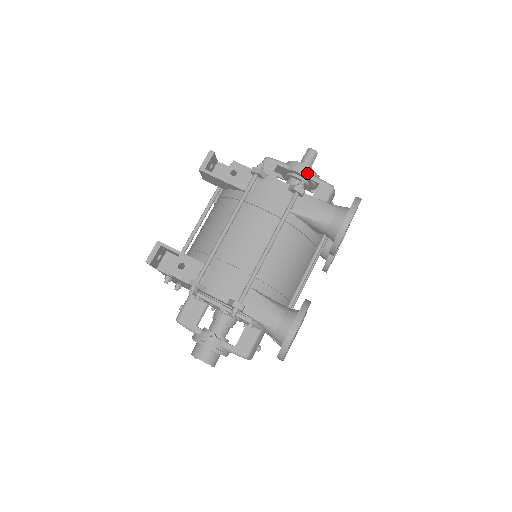
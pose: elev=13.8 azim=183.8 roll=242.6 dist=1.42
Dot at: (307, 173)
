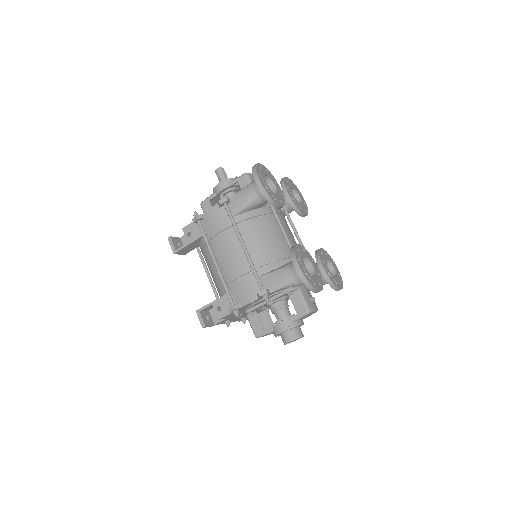
Dot at: (226, 185)
